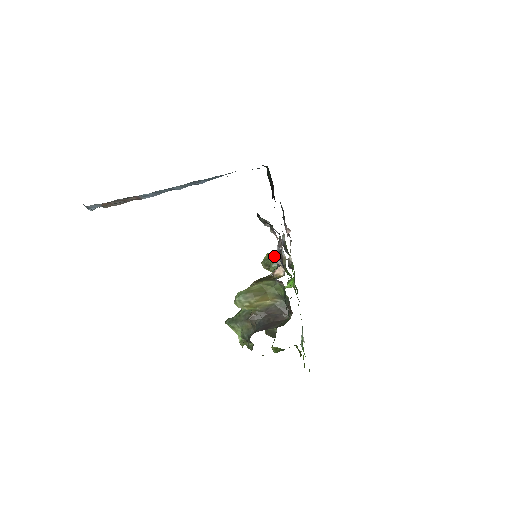
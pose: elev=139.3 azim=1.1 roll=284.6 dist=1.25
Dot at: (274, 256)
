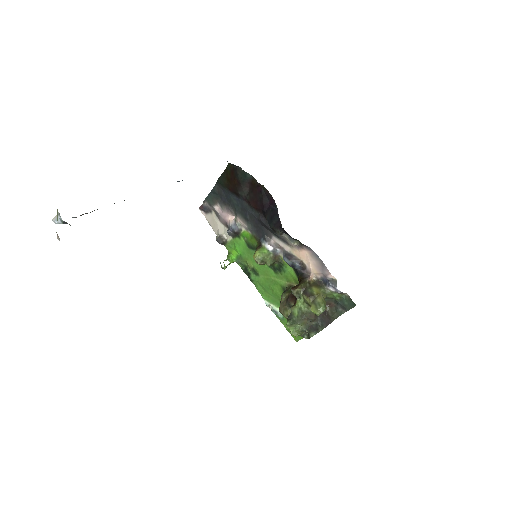
Dot at: (271, 255)
